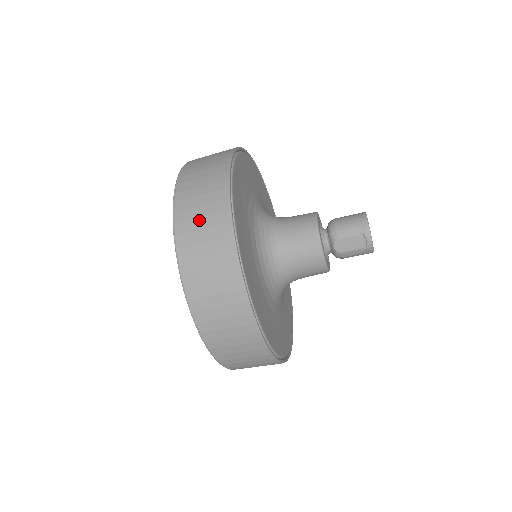
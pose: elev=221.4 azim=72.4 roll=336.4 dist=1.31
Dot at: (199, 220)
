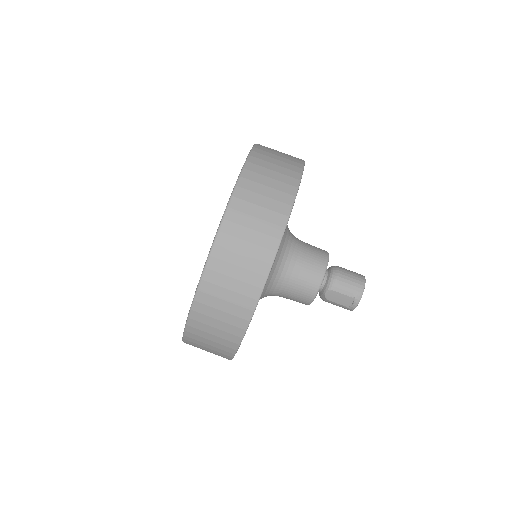
Dot at: (244, 243)
